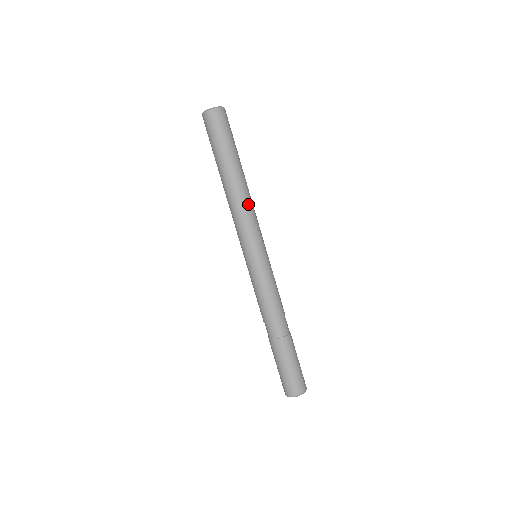
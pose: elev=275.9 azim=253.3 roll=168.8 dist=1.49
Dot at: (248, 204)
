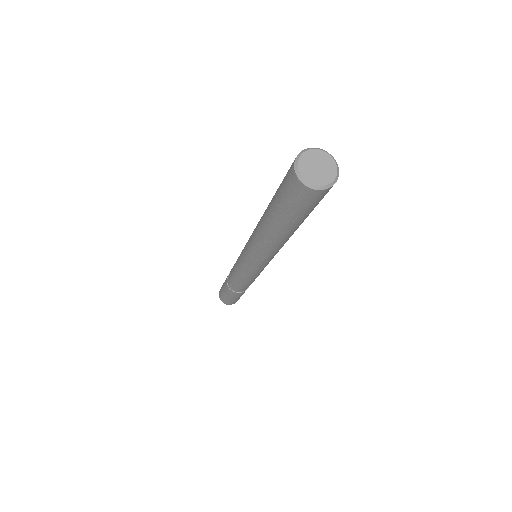
Dot at: (275, 249)
